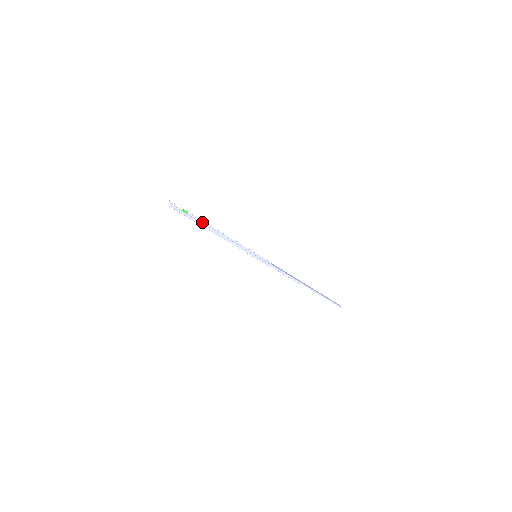
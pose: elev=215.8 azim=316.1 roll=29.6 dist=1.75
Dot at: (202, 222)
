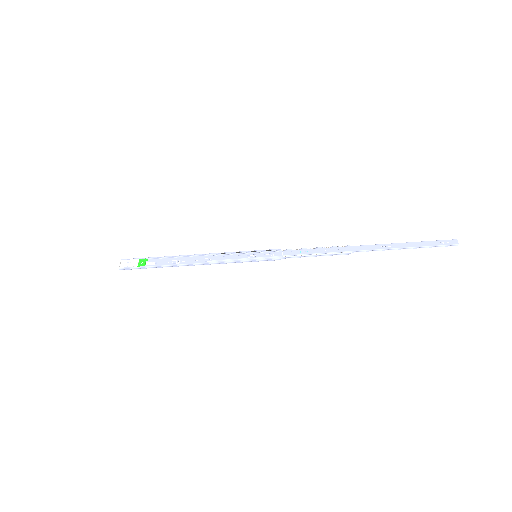
Dot at: (169, 257)
